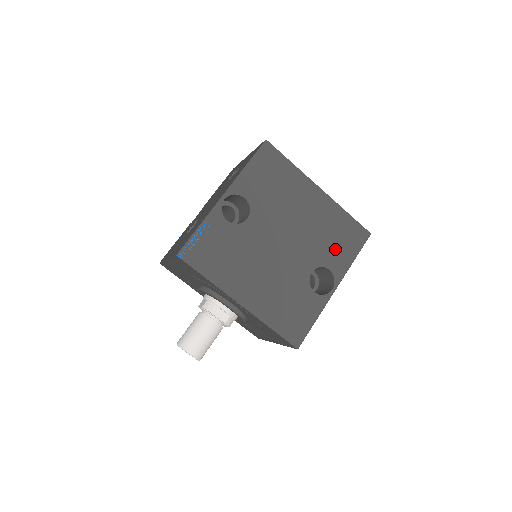
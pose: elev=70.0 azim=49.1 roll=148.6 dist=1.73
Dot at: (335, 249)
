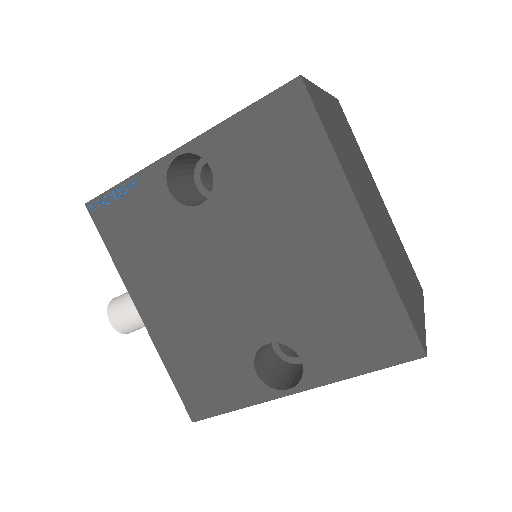
Dot at: (331, 336)
